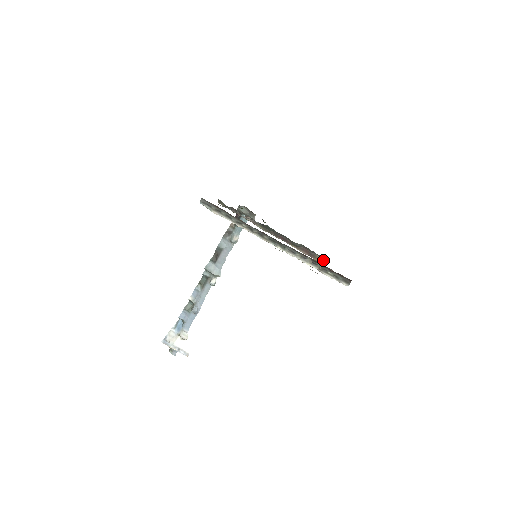
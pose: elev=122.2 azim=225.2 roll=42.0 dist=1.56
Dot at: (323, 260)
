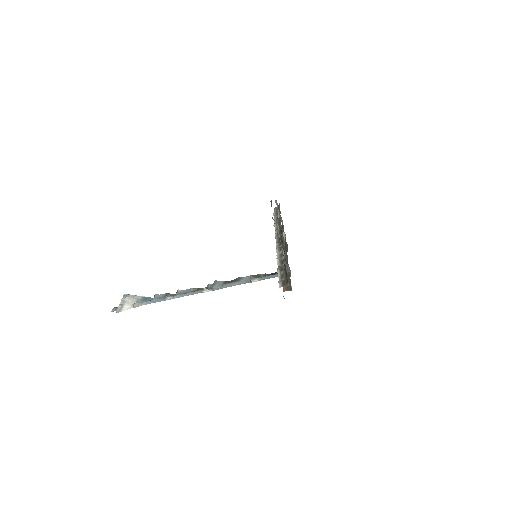
Dot at: (288, 289)
